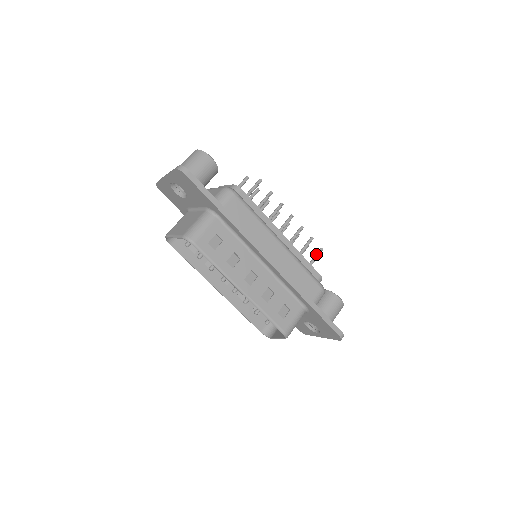
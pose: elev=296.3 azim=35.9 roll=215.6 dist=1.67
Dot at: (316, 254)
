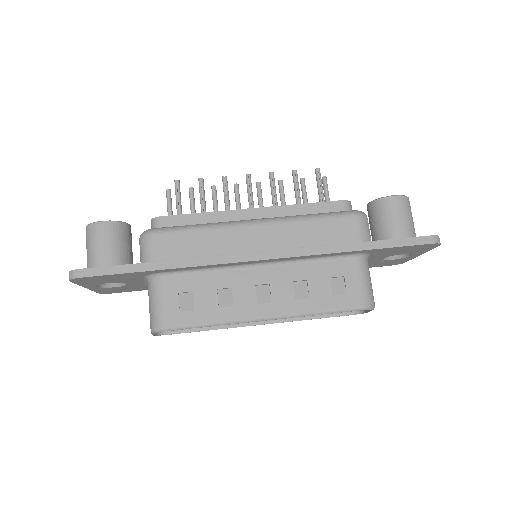
Dot at: occluded
